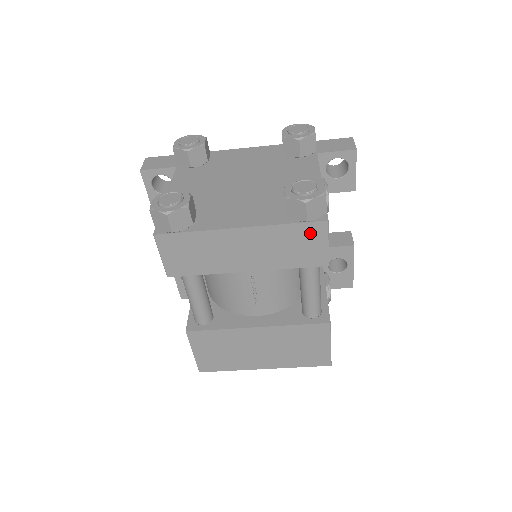
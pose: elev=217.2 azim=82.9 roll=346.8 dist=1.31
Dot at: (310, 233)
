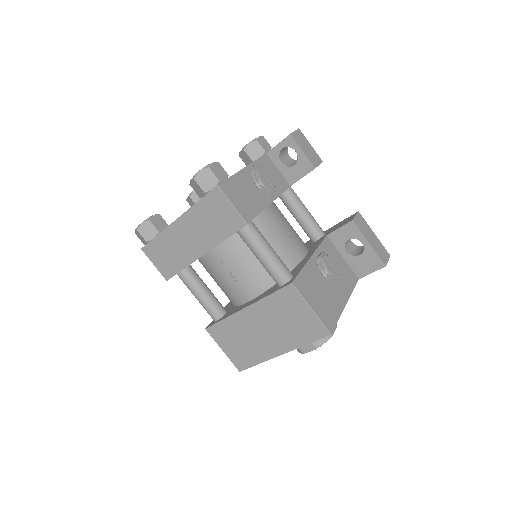
Dot at: (215, 202)
